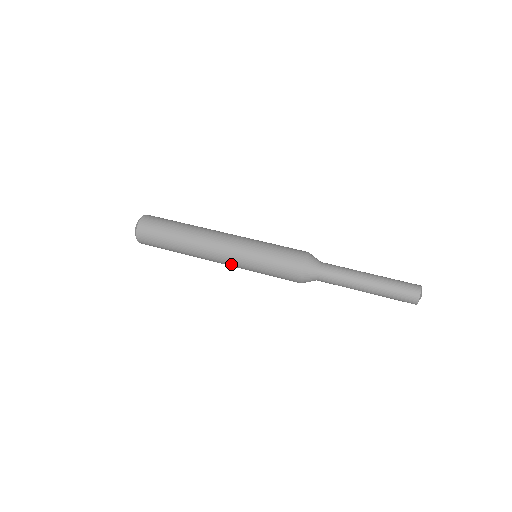
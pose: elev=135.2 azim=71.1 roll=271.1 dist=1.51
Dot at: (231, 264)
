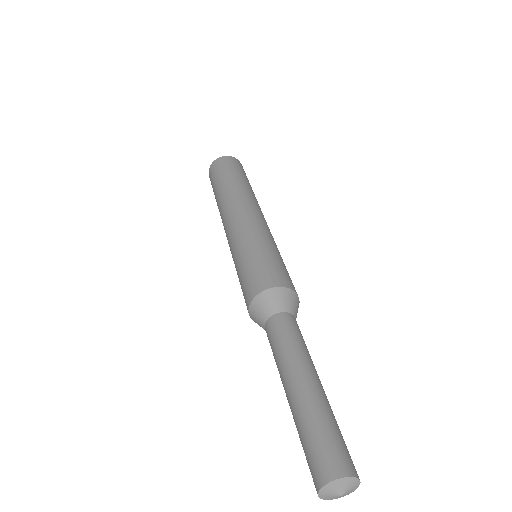
Dot at: occluded
